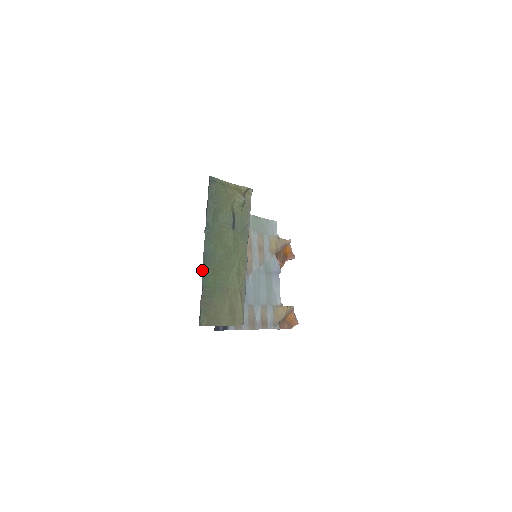
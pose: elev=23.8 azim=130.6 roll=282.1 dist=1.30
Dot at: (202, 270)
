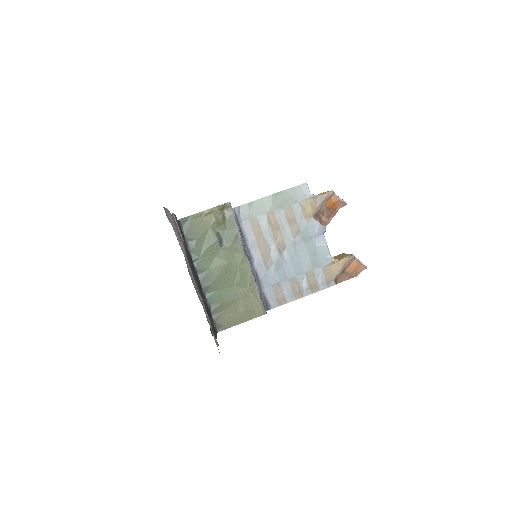
Dot at: (204, 293)
